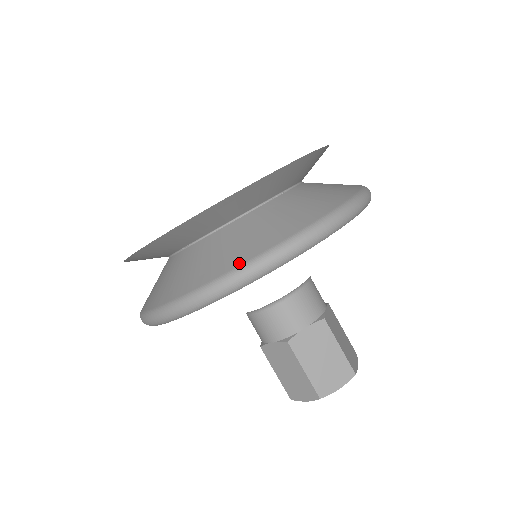
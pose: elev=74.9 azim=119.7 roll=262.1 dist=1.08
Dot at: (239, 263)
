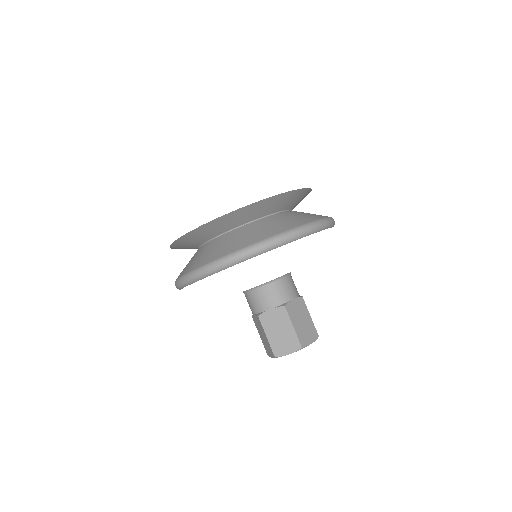
Dot at: (204, 263)
